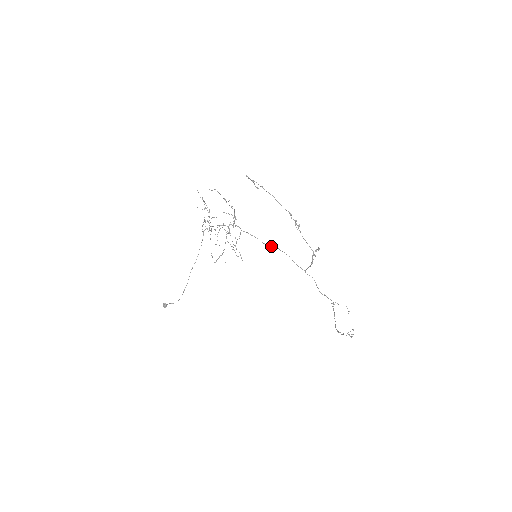
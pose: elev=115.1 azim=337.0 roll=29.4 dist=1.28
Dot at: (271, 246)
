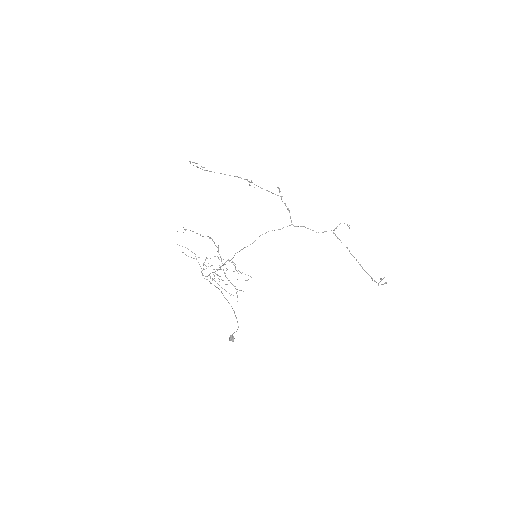
Dot at: occluded
